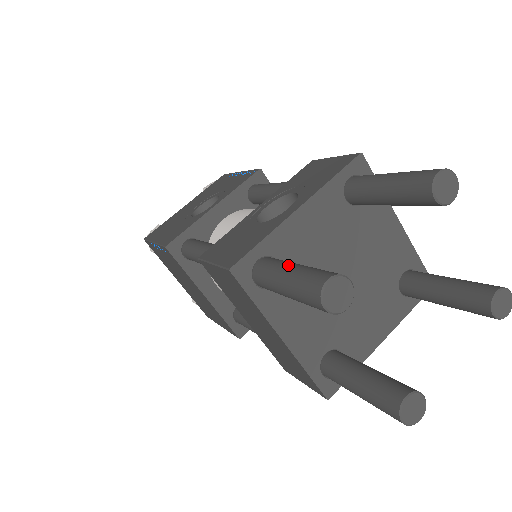
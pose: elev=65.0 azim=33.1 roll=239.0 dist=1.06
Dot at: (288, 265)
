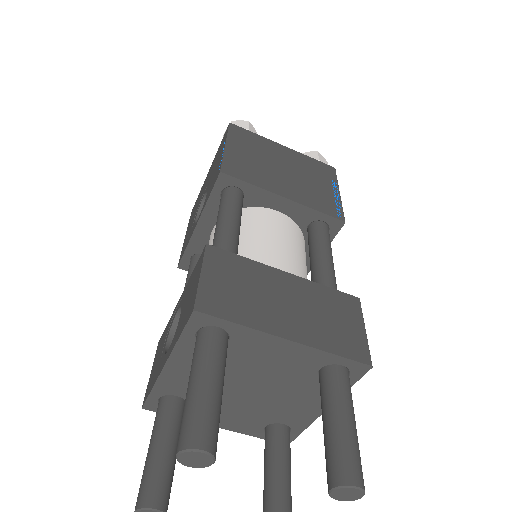
Dot at: (150, 443)
